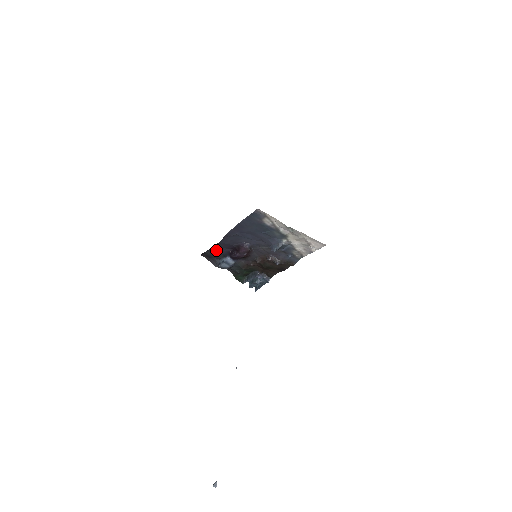
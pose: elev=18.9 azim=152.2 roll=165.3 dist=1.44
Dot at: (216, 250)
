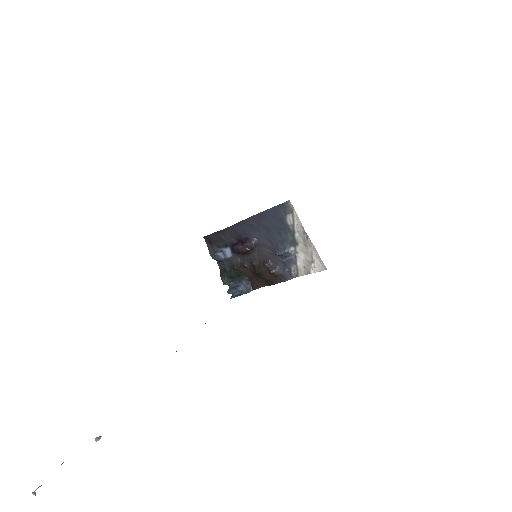
Dot at: (222, 235)
